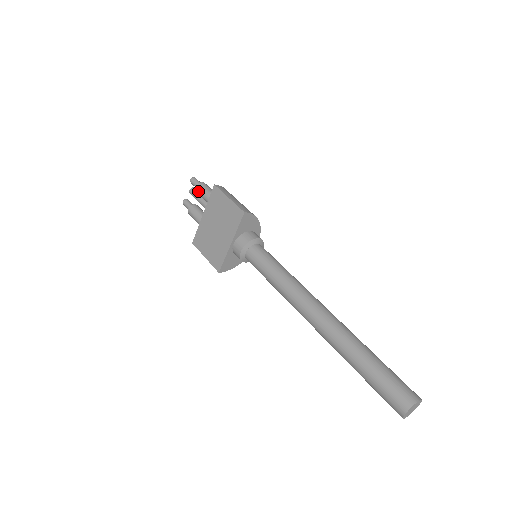
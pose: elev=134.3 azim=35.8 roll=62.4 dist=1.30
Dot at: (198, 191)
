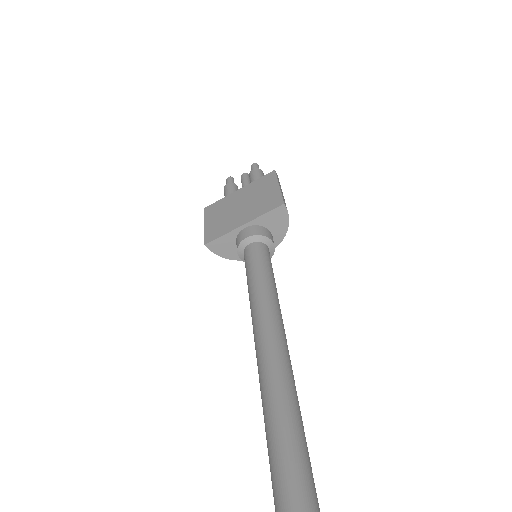
Dot at: (252, 173)
